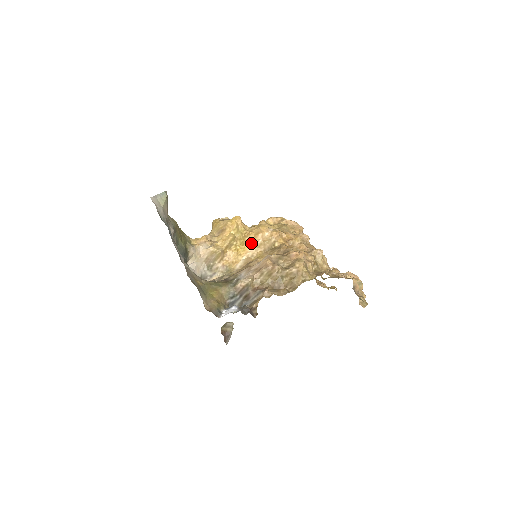
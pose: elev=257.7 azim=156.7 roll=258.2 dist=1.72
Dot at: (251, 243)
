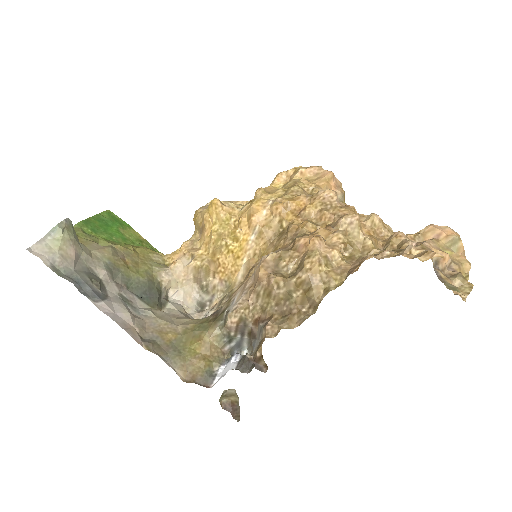
Dot at: (247, 235)
